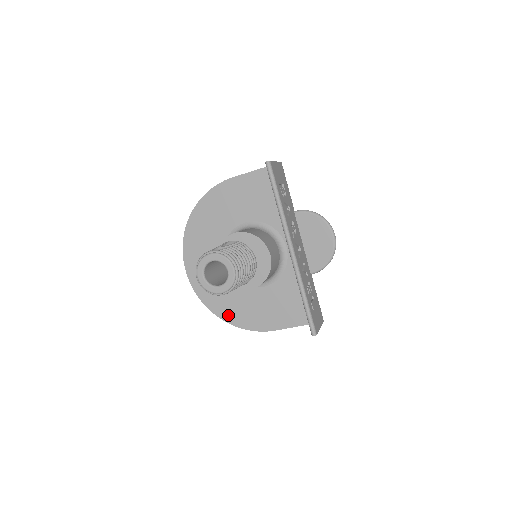
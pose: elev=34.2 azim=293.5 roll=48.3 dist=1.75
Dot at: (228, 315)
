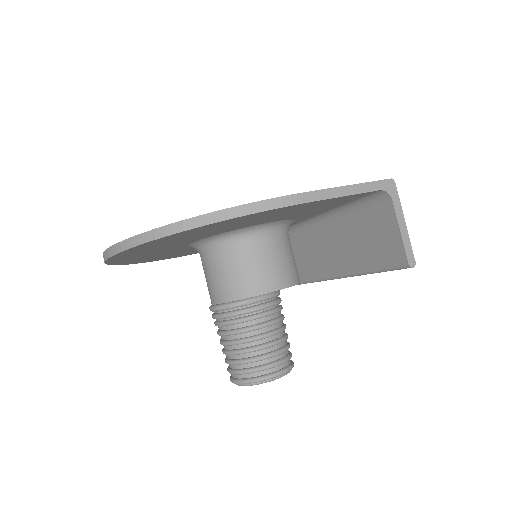
Dot at: occluded
